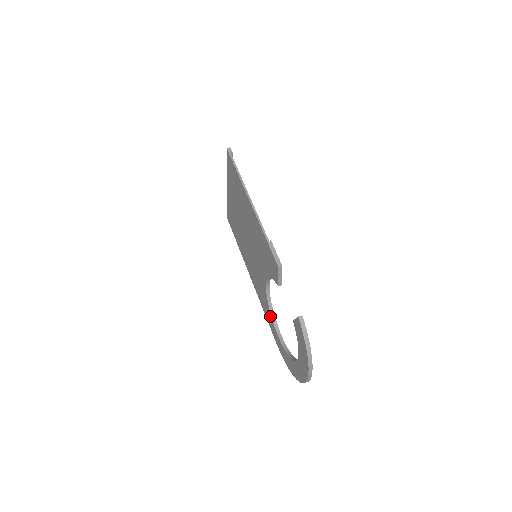
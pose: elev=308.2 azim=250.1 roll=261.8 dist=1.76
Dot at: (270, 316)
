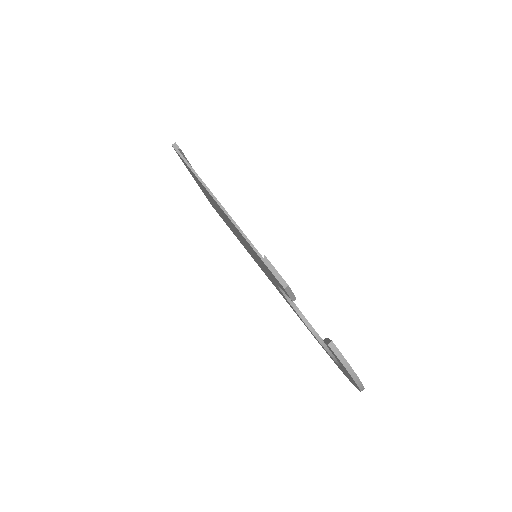
Dot at: occluded
